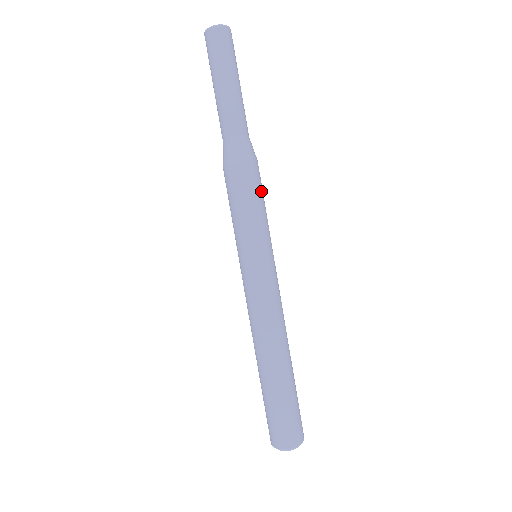
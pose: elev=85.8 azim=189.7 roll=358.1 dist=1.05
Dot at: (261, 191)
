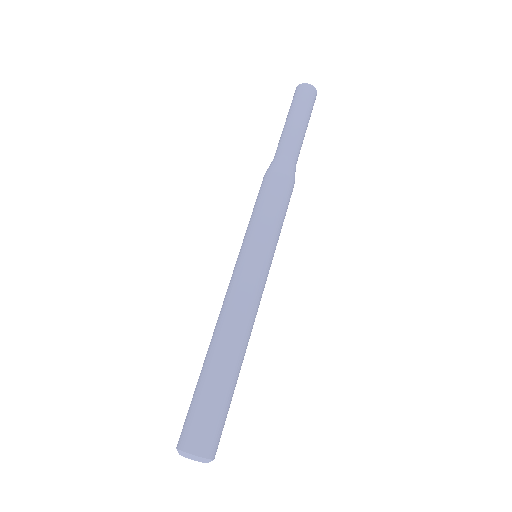
Dot at: (283, 201)
